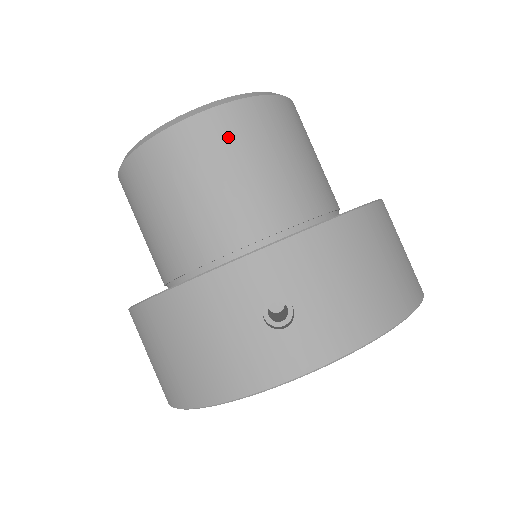
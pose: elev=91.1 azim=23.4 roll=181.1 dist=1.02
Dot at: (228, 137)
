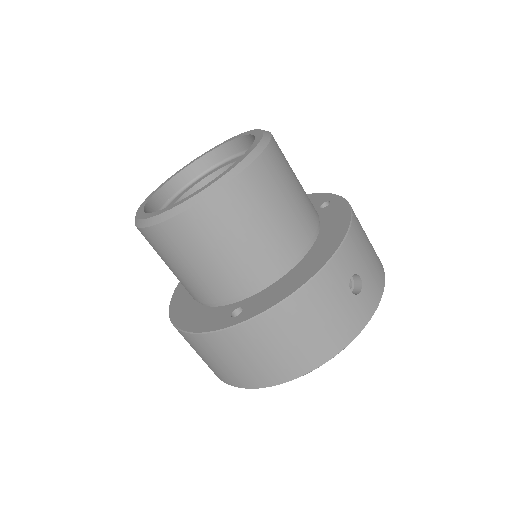
Dot at: (275, 174)
